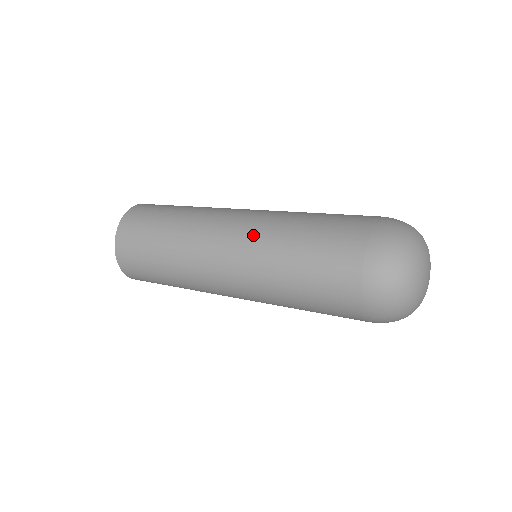
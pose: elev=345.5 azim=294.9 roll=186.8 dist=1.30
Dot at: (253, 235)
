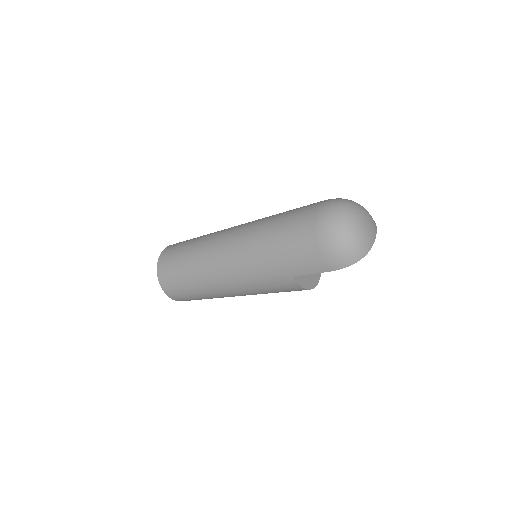
Dot at: occluded
